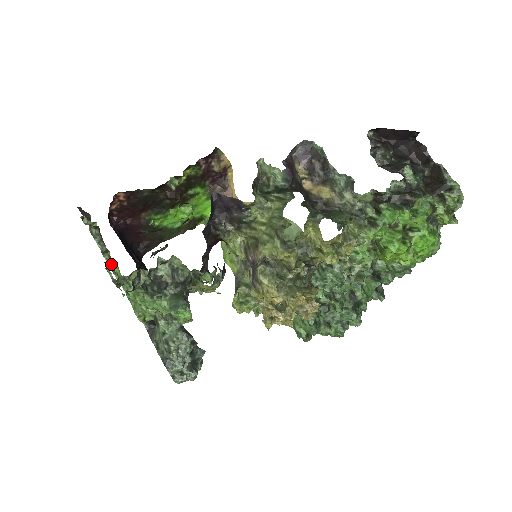
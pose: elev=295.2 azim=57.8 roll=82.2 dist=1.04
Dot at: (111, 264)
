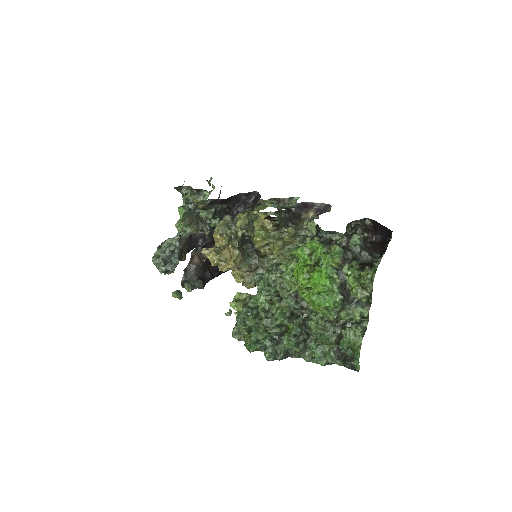
Dot at: occluded
